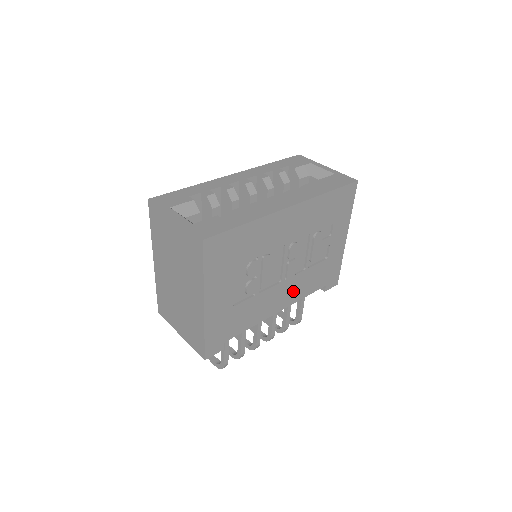
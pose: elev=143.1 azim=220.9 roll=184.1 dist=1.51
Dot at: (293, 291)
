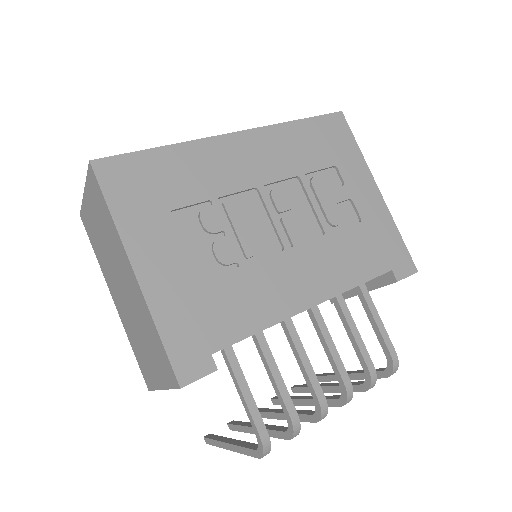
Dot at: (322, 271)
